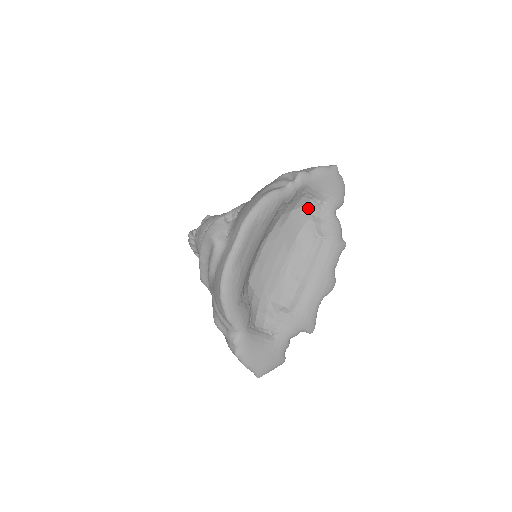
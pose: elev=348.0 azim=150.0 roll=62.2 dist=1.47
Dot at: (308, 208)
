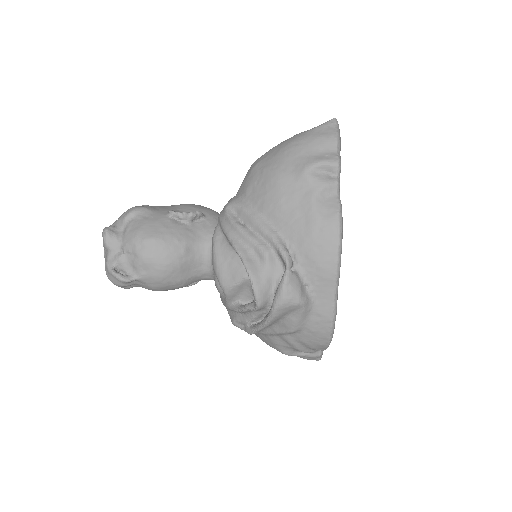
Dot at: occluded
